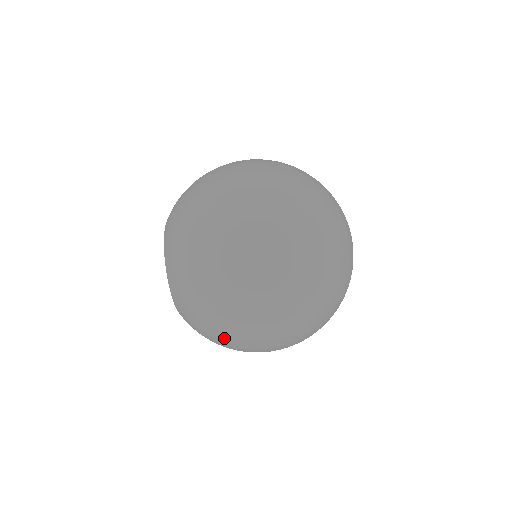
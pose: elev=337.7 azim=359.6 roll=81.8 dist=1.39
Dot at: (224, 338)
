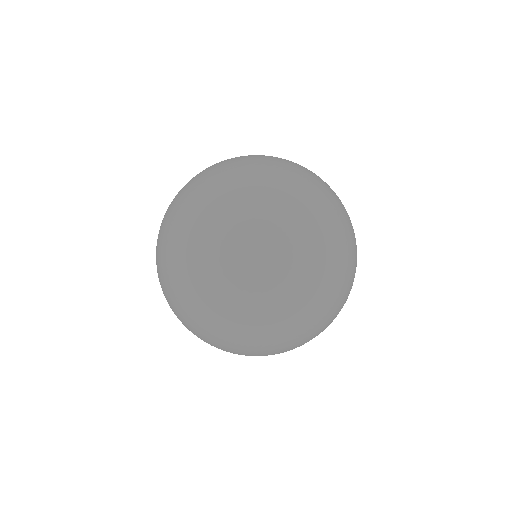
Dot at: occluded
